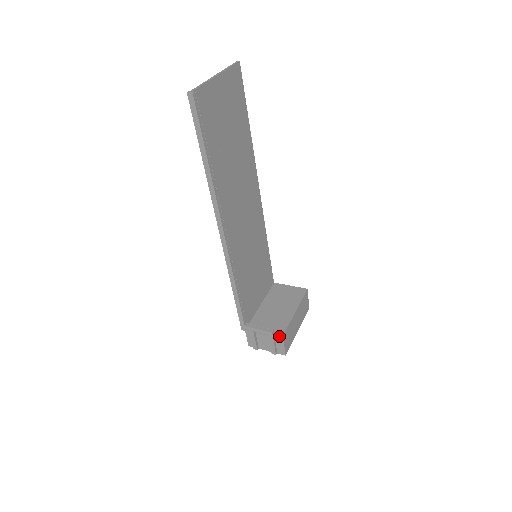
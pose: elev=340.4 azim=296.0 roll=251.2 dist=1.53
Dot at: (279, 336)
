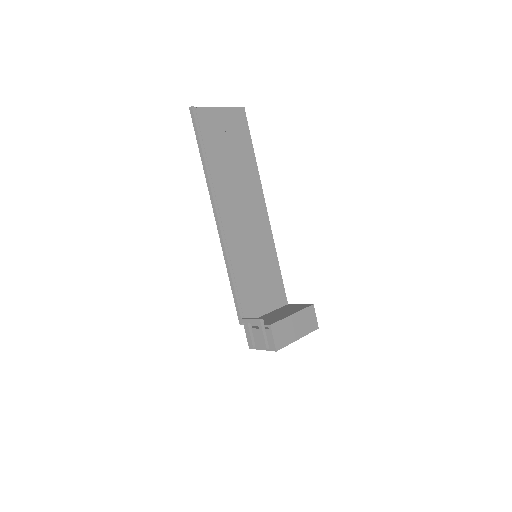
Dot at: (268, 326)
